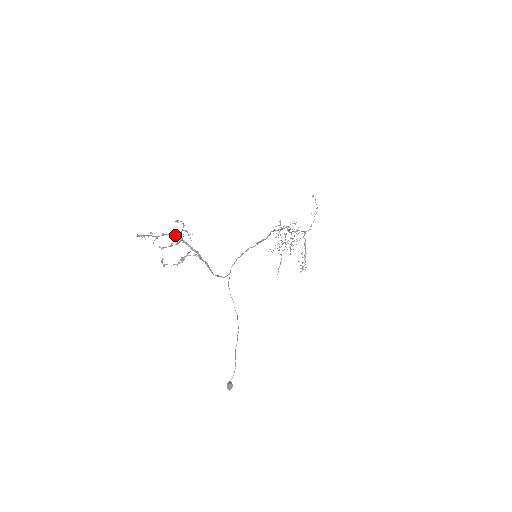
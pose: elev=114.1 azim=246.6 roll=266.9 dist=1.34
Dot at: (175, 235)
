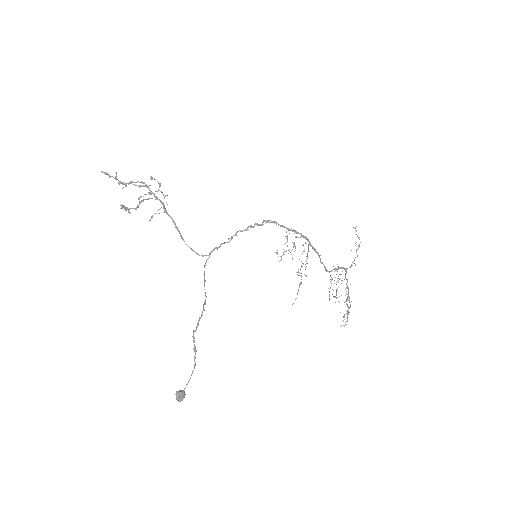
Dot at: (141, 182)
